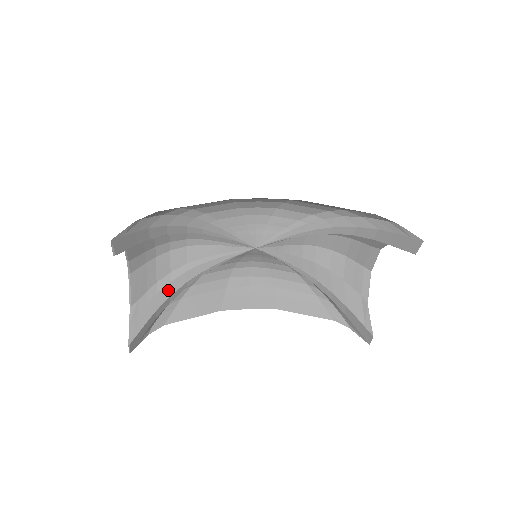
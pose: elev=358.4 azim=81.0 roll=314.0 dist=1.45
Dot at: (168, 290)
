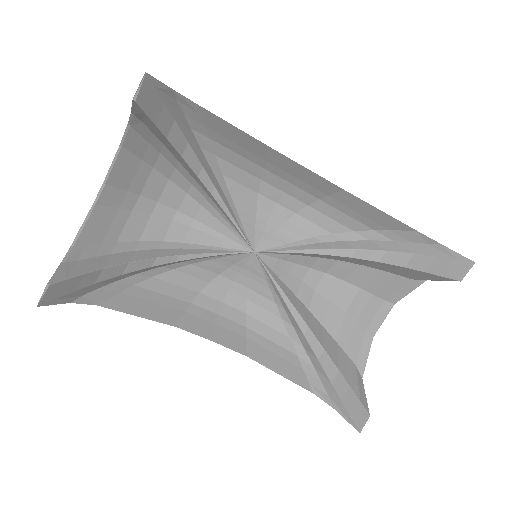
Dot at: (128, 256)
